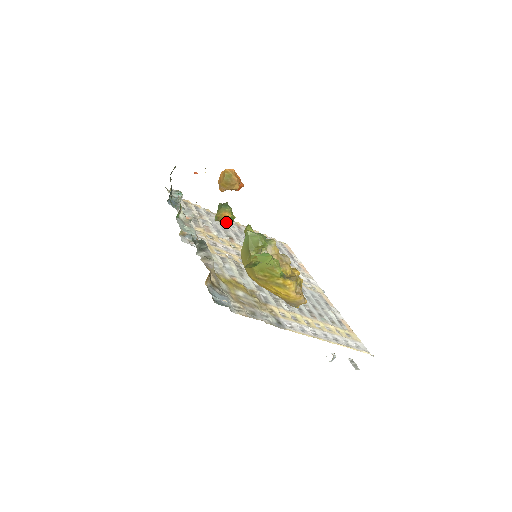
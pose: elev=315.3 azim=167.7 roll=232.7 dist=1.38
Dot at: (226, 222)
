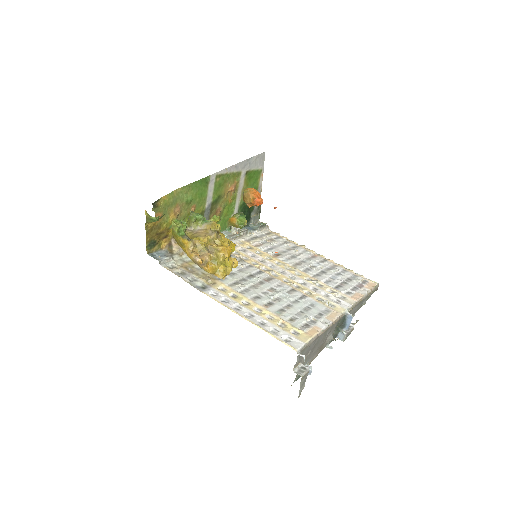
Dot at: (236, 226)
